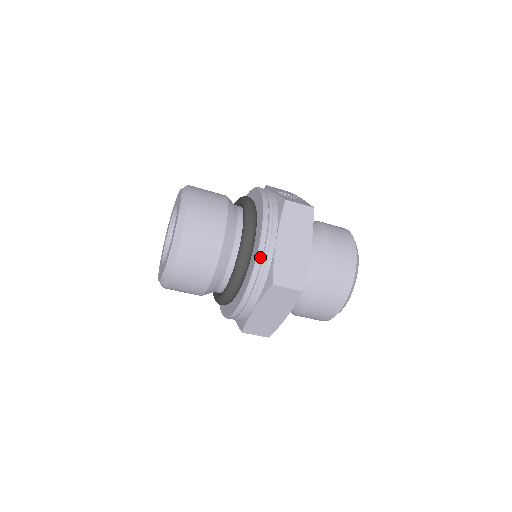
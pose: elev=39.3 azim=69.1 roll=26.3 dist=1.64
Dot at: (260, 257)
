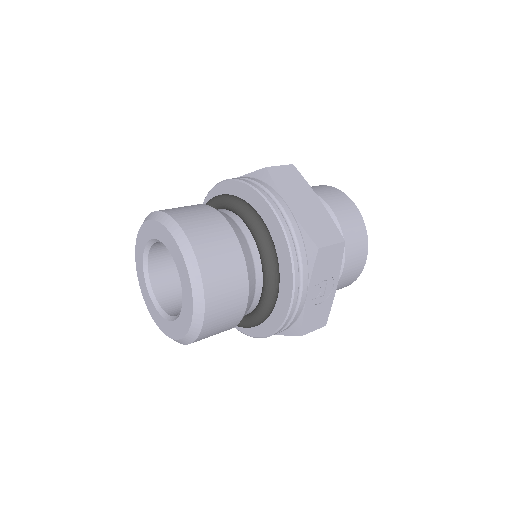
Dot at: occluded
